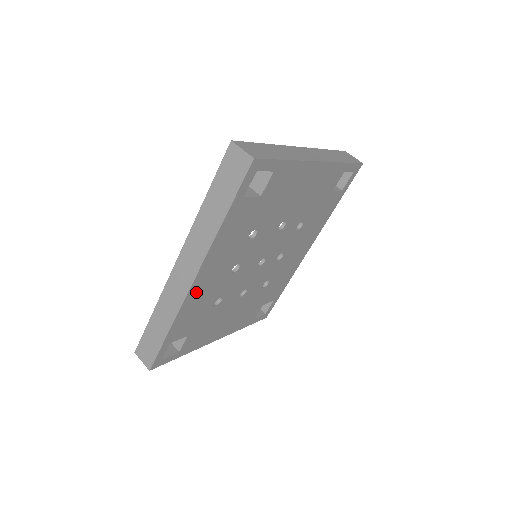
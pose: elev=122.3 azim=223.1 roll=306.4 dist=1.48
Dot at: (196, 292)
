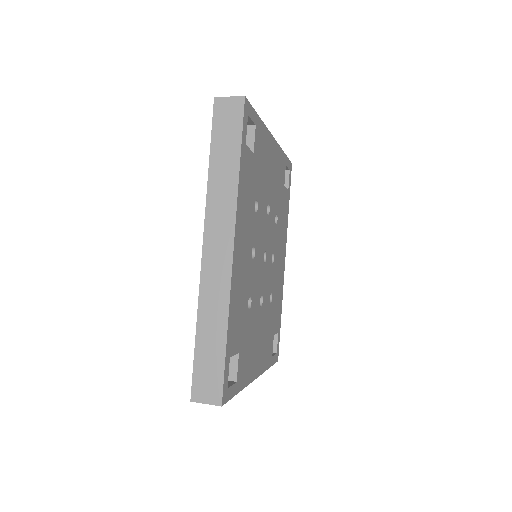
Dot at: (236, 273)
